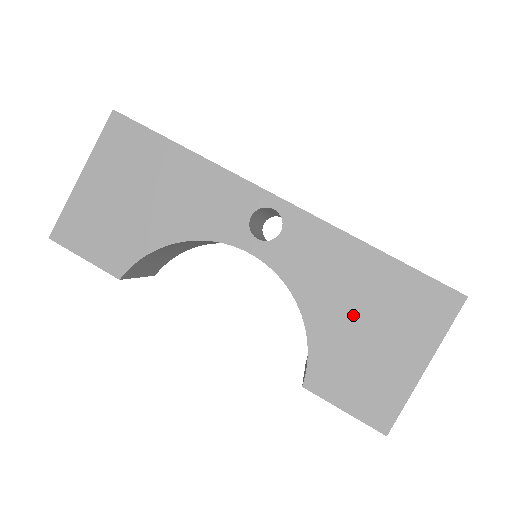
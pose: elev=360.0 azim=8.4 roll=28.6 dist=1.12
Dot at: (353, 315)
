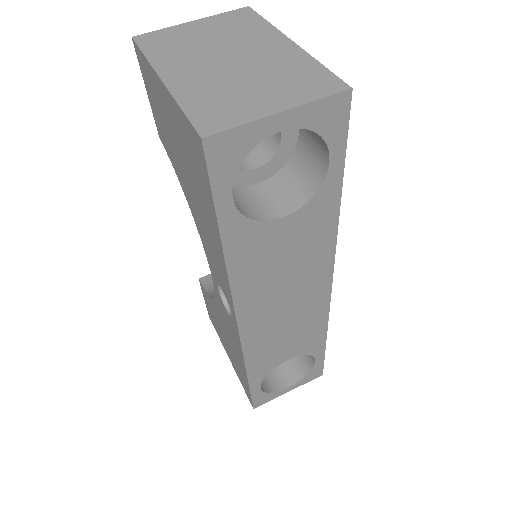
Dot at: (225, 334)
